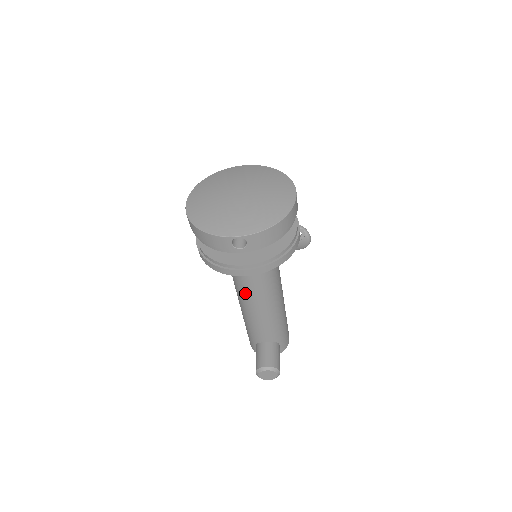
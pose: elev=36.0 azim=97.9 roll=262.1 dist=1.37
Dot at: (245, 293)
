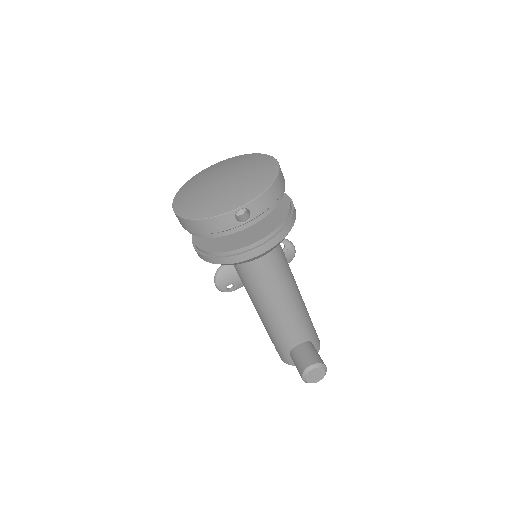
Dot at: (261, 290)
